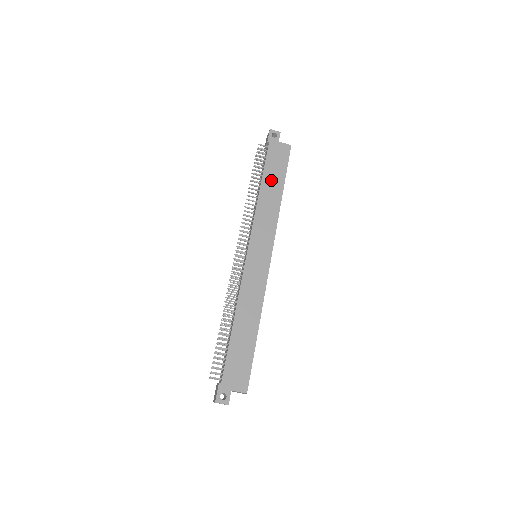
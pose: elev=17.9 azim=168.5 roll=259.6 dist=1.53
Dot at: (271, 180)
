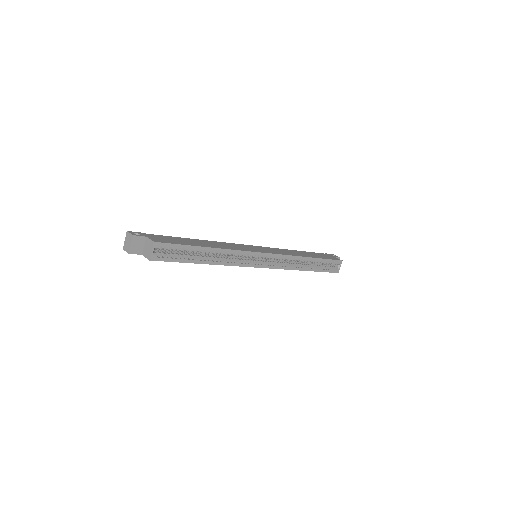
Dot at: (309, 254)
